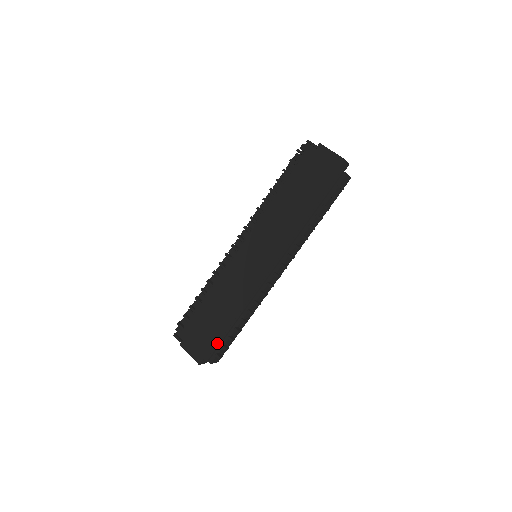
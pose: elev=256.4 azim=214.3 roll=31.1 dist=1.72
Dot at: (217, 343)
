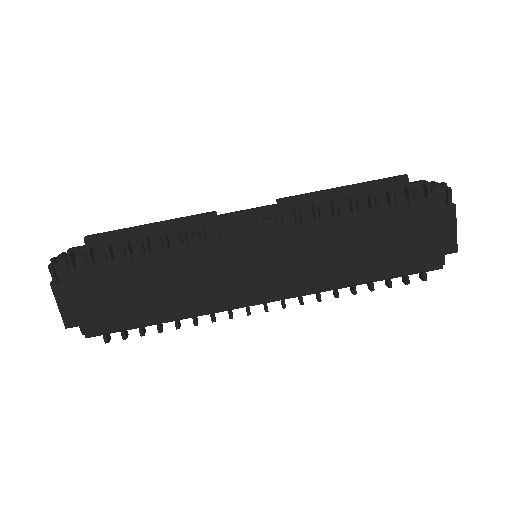
Dot at: (118, 325)
